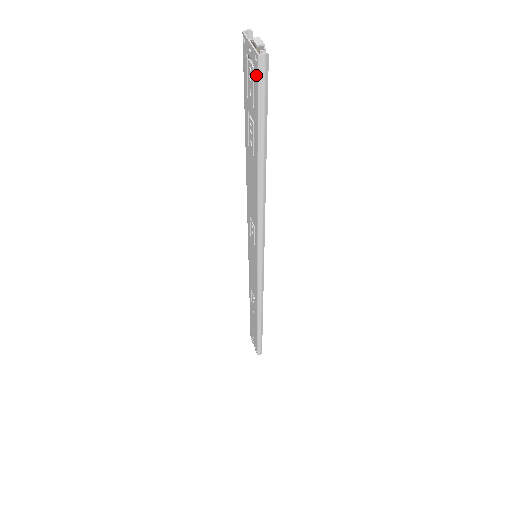
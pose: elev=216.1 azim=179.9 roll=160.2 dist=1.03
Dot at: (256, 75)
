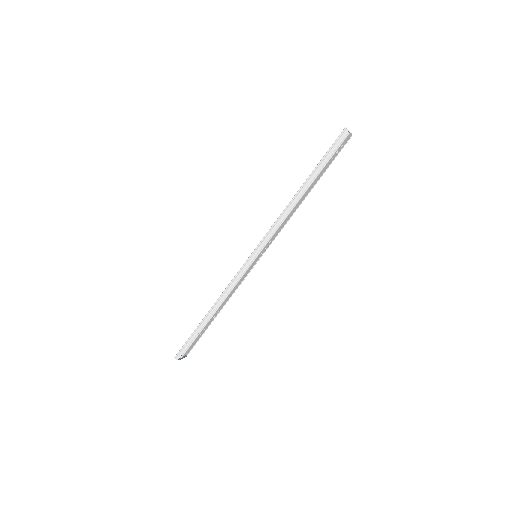
Dot at: (339, 137)
